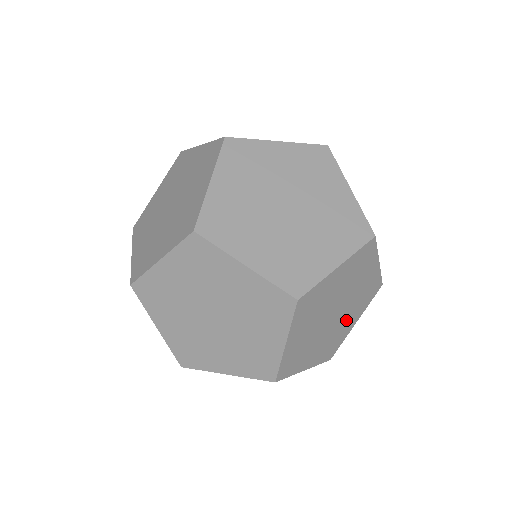
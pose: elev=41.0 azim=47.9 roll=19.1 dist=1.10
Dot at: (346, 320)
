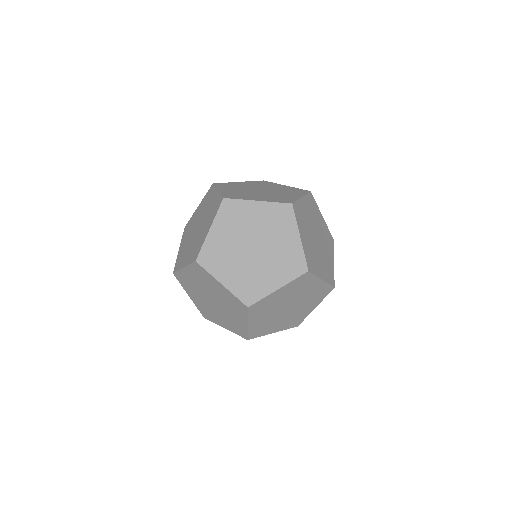
Dot at: (326, 253)
